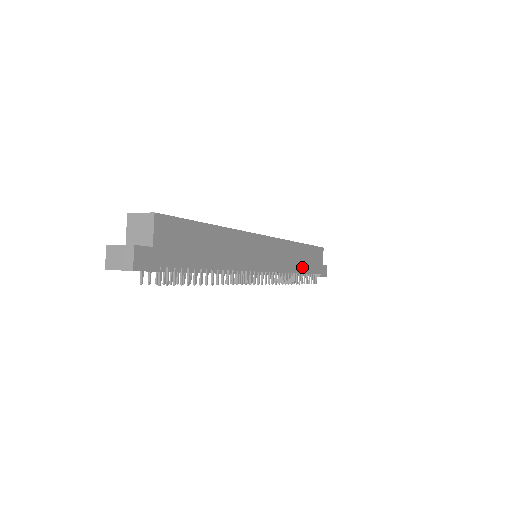
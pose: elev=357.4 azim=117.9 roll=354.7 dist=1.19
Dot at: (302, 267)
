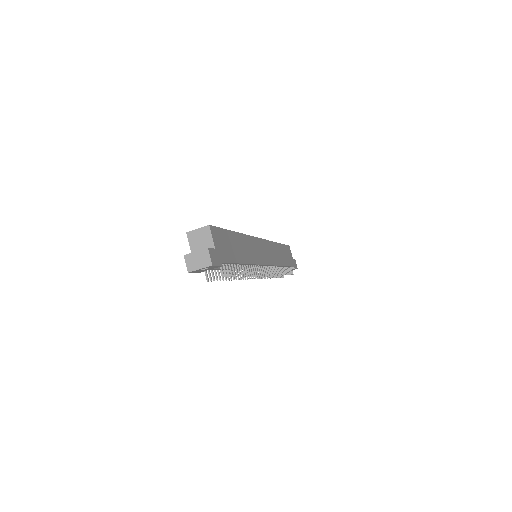
Dot at: (283, 261)
